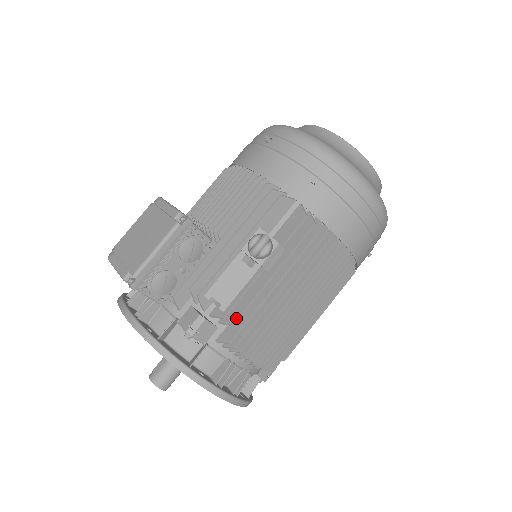
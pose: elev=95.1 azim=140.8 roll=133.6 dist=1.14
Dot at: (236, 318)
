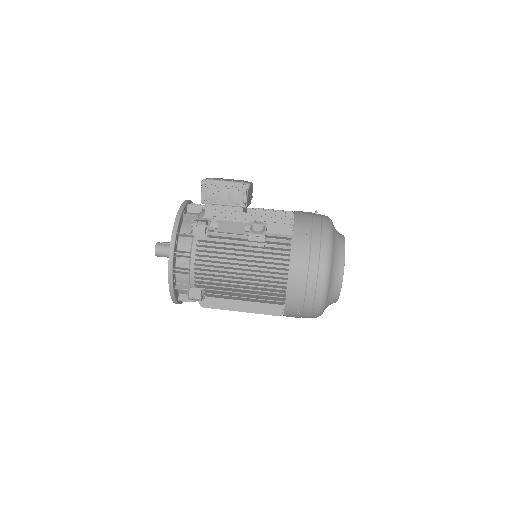
Dot at: (215, 238)
